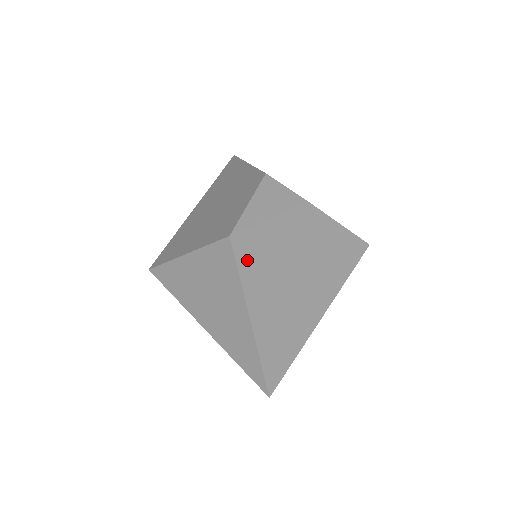
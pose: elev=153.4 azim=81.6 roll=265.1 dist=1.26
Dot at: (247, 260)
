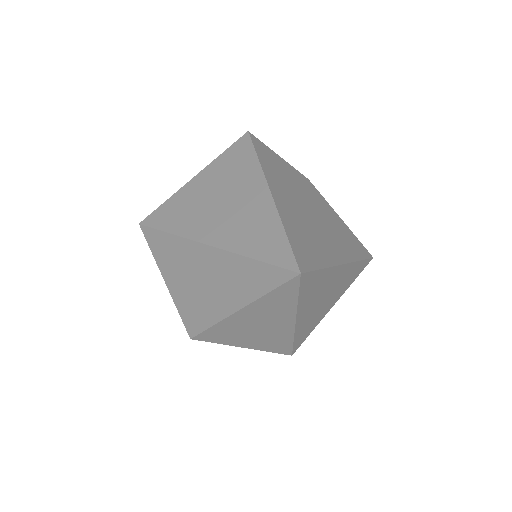
Dot at: (263, 154)
